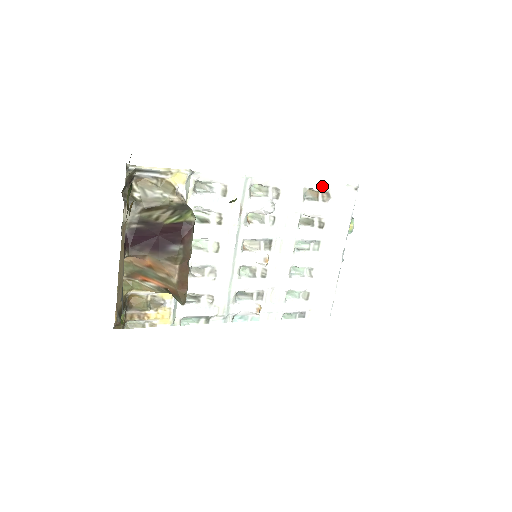
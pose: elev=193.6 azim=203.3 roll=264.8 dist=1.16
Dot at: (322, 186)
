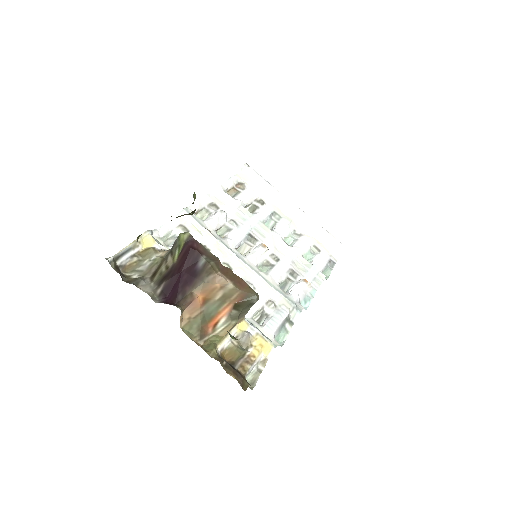
Dot at: (231, 182)
